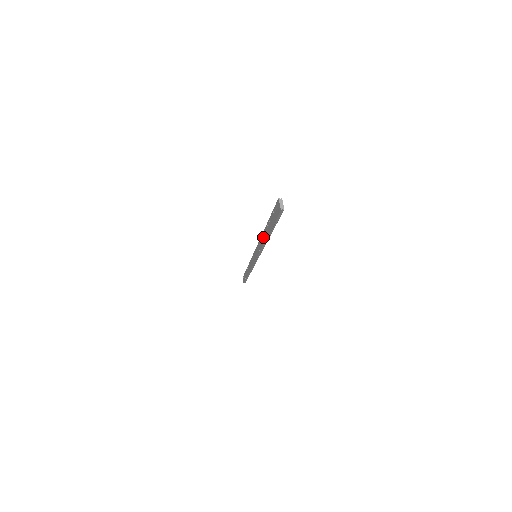
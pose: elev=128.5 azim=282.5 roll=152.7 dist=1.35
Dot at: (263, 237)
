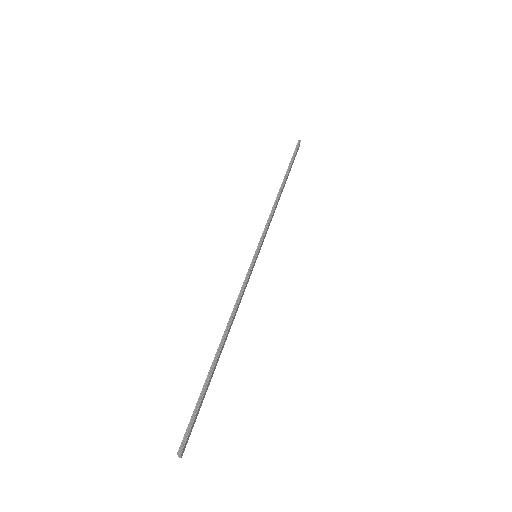
Dot at: (225, 330)
